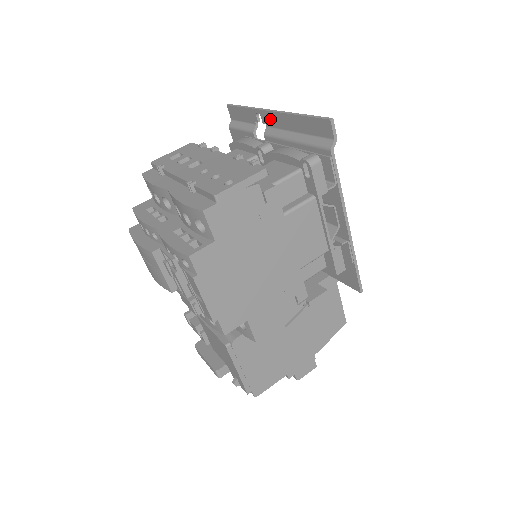
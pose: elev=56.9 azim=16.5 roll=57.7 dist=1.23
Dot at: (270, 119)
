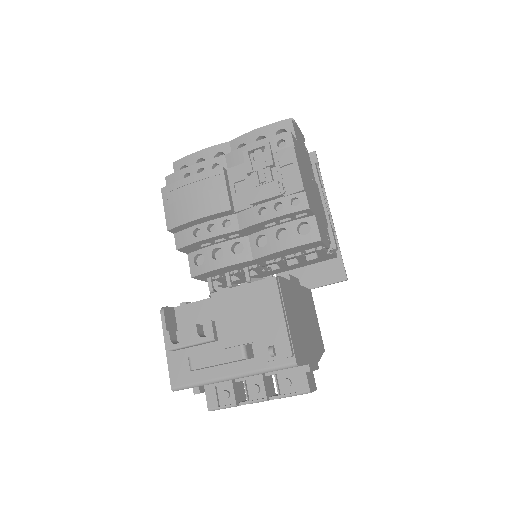
Dot at: occluded
